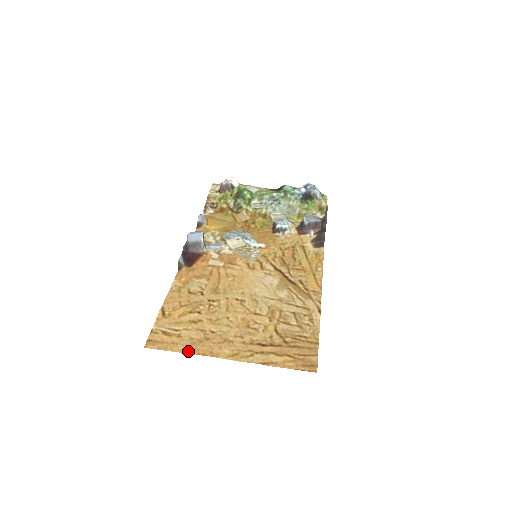
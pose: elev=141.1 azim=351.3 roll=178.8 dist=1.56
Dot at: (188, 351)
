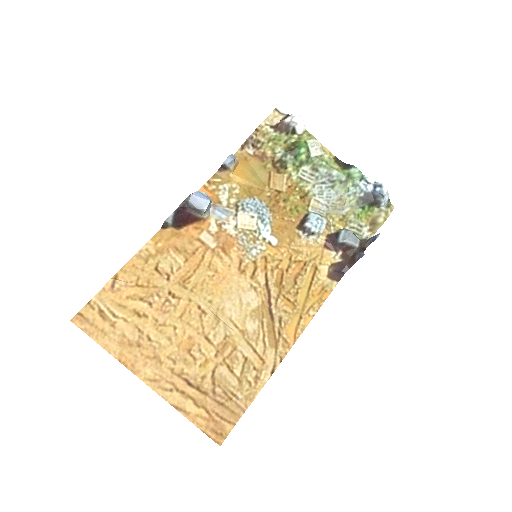
Dot at: (111, 350)
